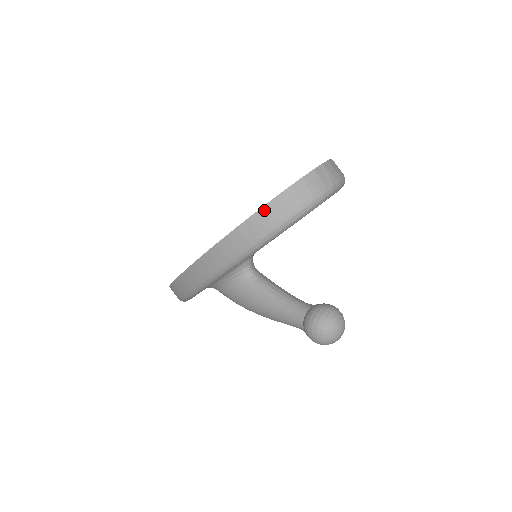
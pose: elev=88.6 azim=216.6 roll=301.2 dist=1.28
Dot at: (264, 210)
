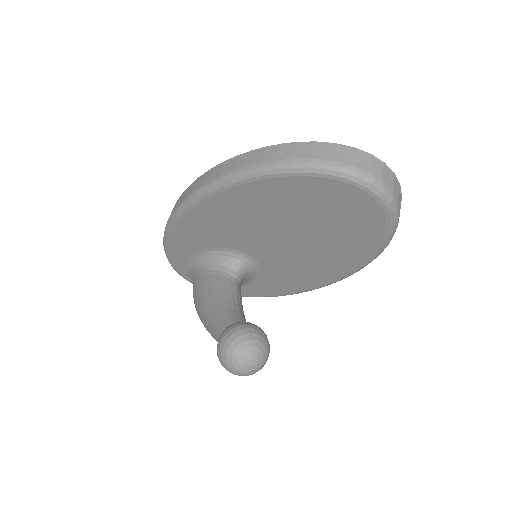
Dot at: (316, 144)
